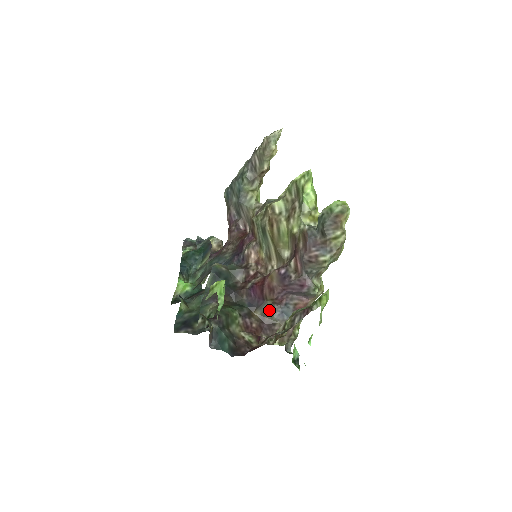
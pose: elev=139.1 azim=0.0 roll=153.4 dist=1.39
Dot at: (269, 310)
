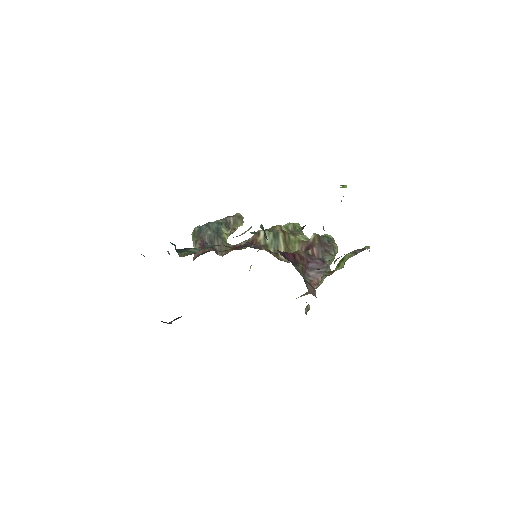
Dot at: (301, 271)
